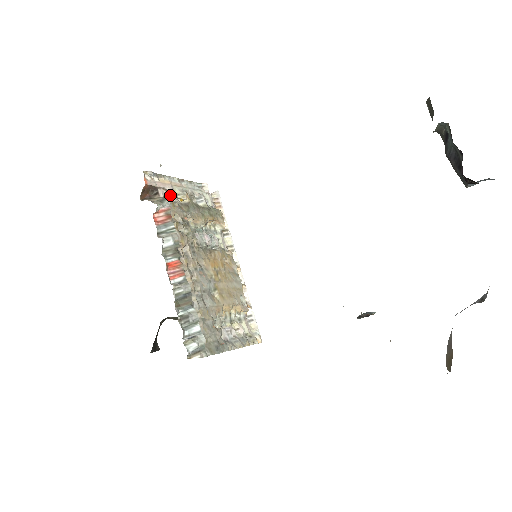
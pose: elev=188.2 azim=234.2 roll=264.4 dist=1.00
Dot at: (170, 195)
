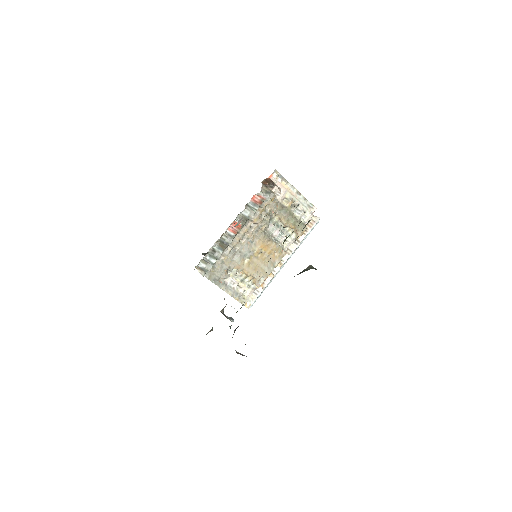
Dot at: (280, 194)
